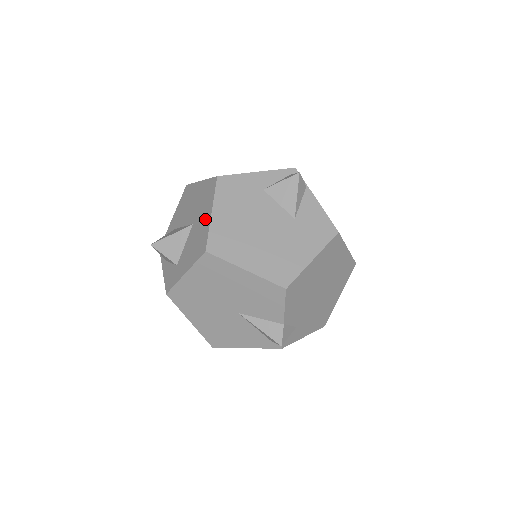
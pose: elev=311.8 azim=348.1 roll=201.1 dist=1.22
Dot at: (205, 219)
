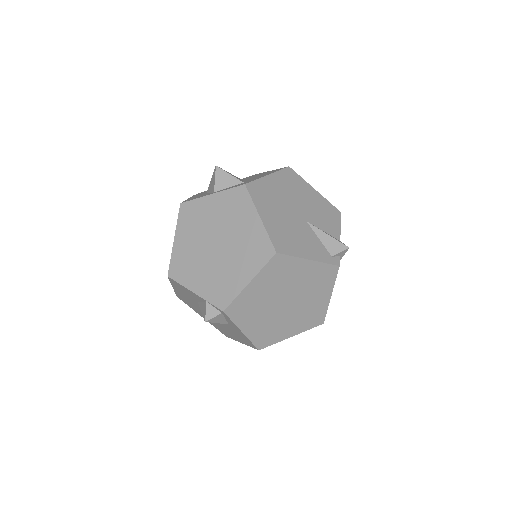
Dot at: occluded
